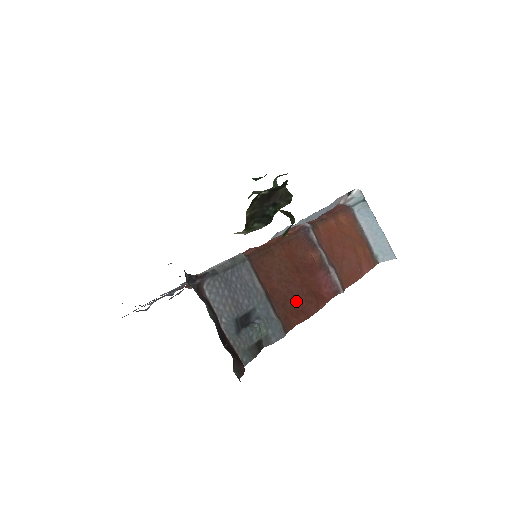
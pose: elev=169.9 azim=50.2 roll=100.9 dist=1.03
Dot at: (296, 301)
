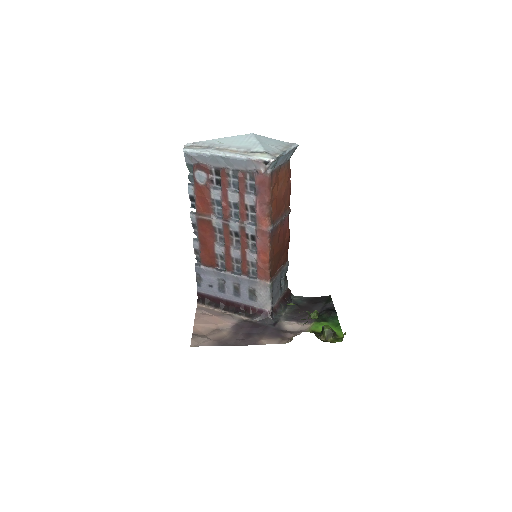
Dot at: (285, 251)
